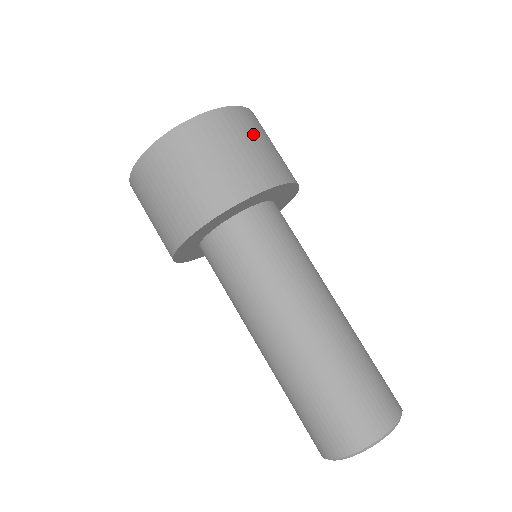
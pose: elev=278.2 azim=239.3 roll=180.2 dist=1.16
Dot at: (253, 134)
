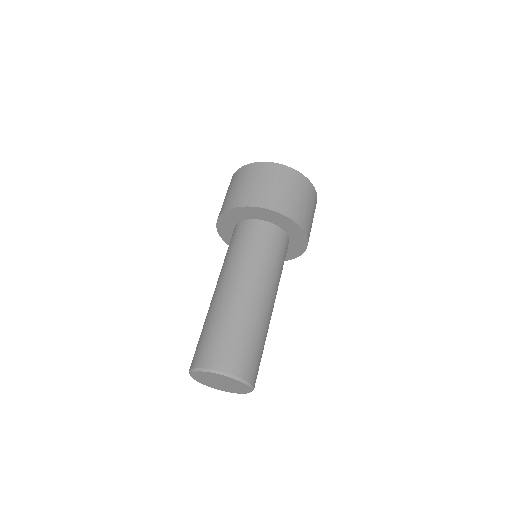
Dot at: (312, 205)
